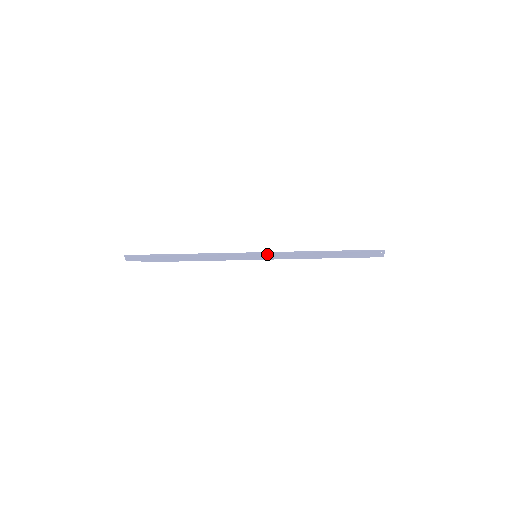
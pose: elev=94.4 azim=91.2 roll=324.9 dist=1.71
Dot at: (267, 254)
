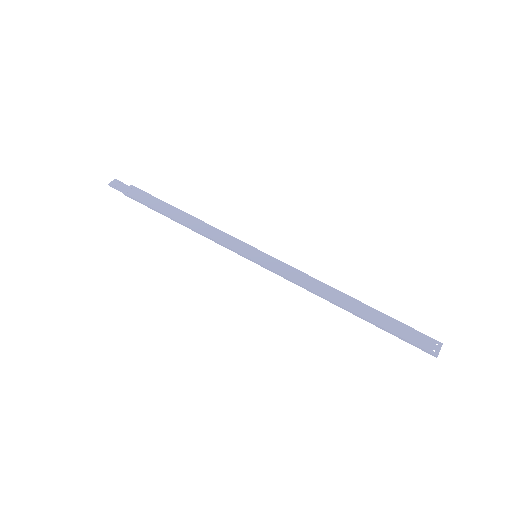
Dot at: (273, 259)
